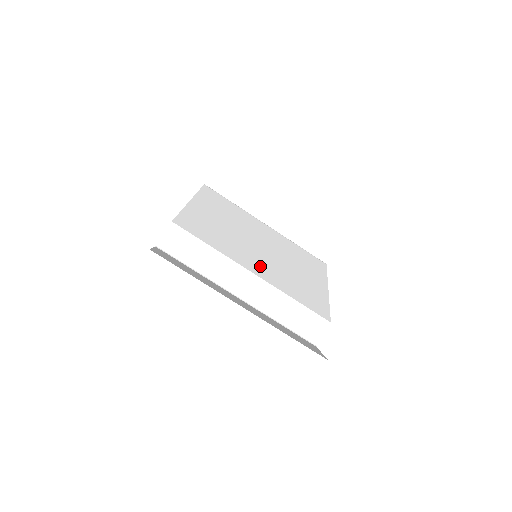
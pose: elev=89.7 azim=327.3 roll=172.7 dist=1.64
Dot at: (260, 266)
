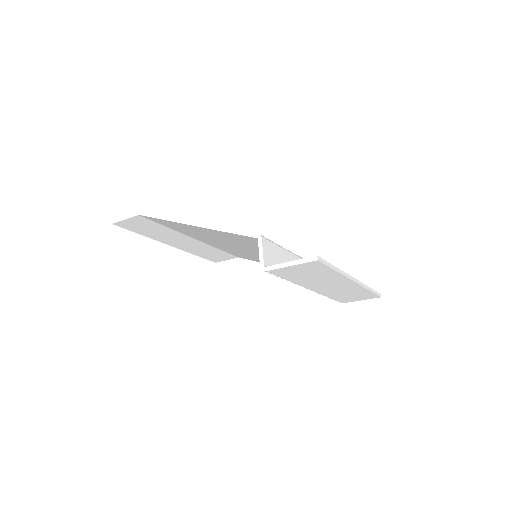
Dot at: occluded
